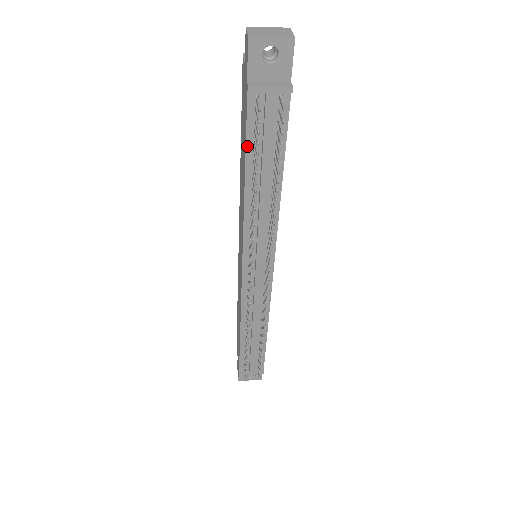
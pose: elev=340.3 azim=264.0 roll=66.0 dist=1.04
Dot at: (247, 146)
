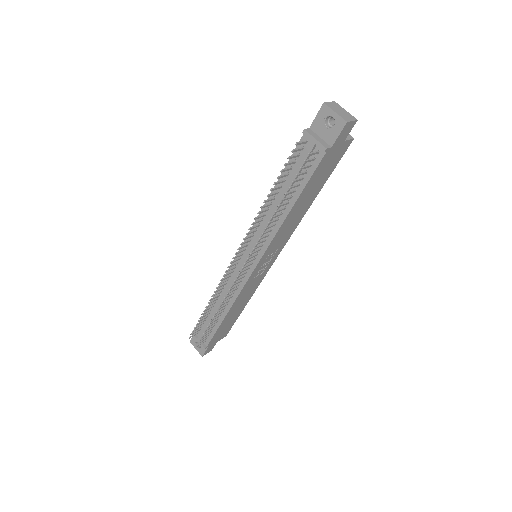
Dot at: (286, 167)
